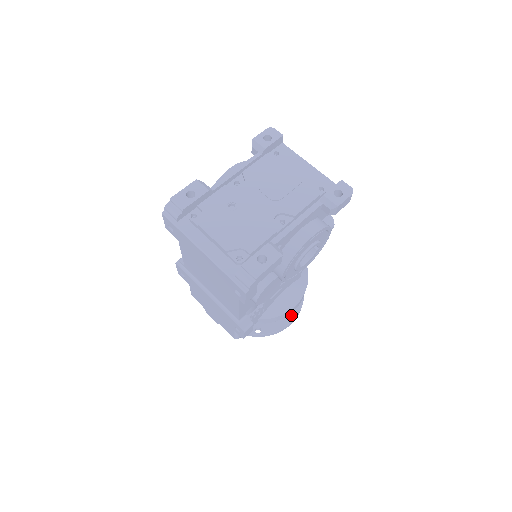
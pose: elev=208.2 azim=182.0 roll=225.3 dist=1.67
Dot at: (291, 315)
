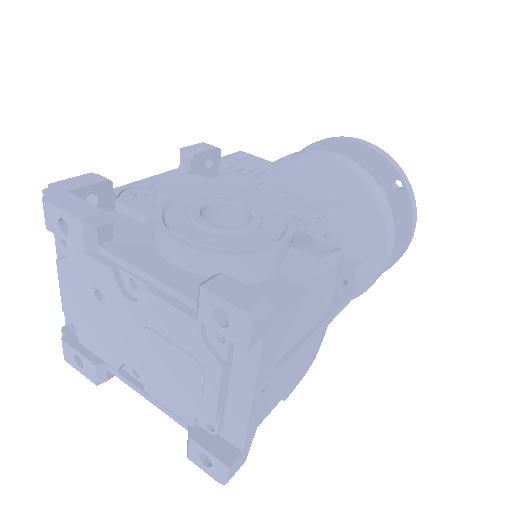
Dot at: occluded
